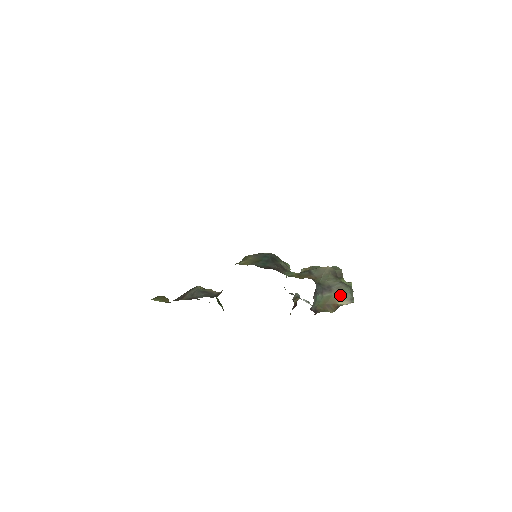
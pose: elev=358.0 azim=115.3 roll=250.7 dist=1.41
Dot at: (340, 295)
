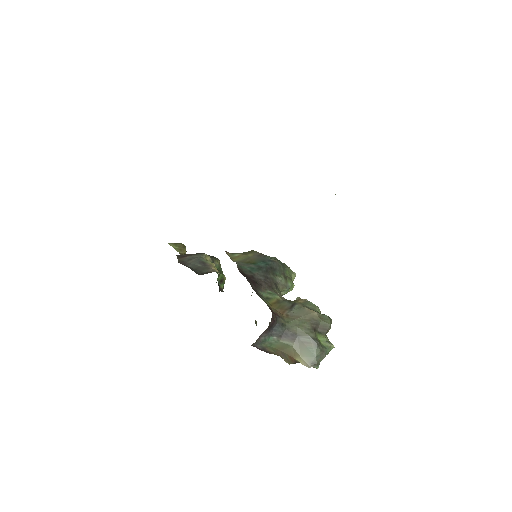
Dot at: (302, 351)
